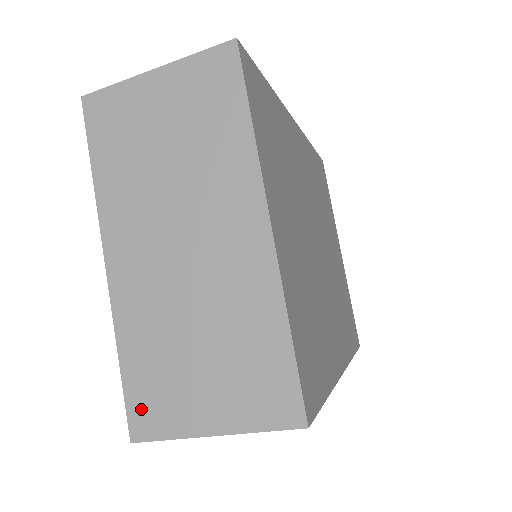
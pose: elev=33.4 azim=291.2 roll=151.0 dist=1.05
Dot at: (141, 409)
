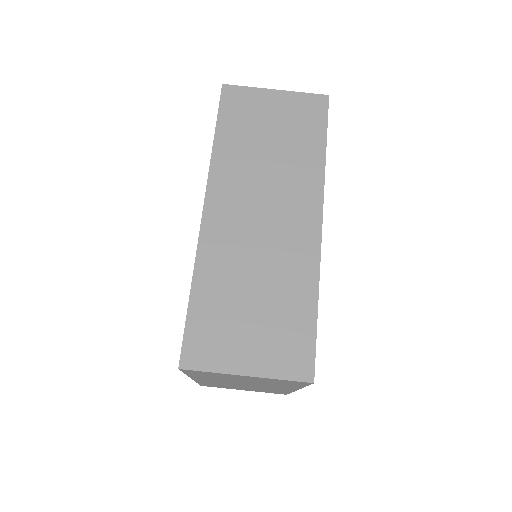
Dot at: occluded
